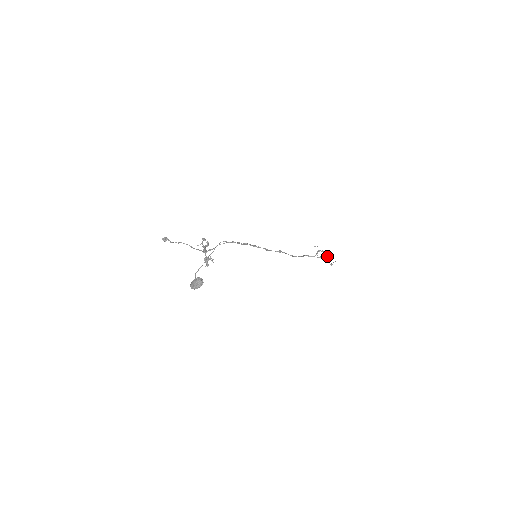
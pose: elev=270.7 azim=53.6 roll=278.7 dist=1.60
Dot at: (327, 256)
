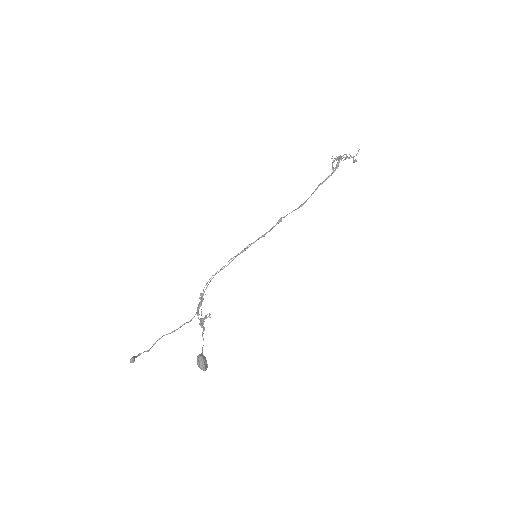
Dot at: occluded
